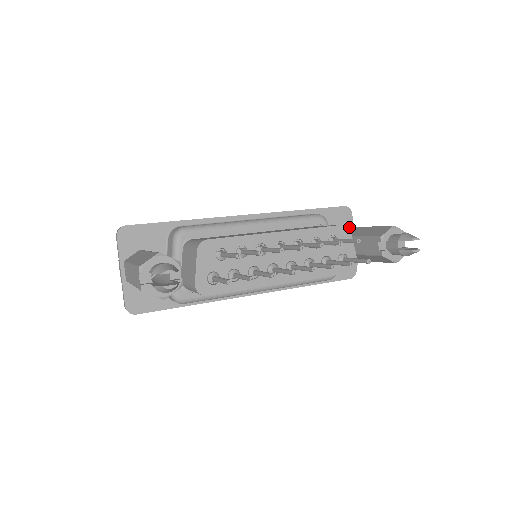
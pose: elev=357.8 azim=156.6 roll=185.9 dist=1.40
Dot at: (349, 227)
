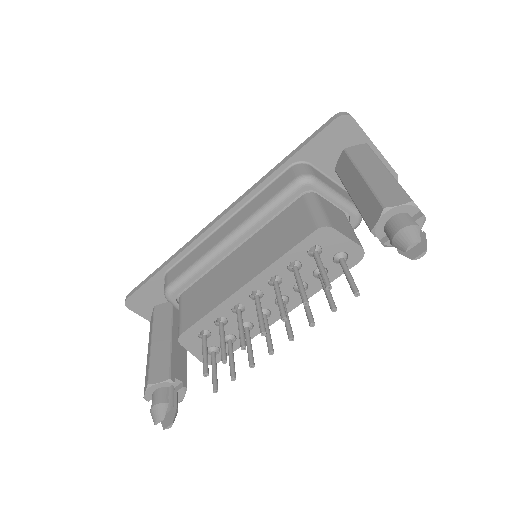
Dot at: (350, 160)
